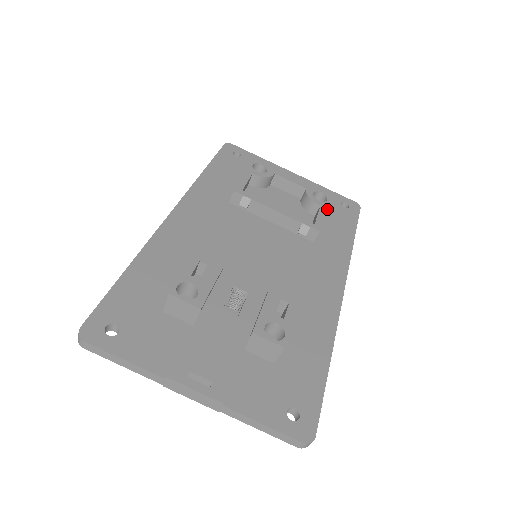
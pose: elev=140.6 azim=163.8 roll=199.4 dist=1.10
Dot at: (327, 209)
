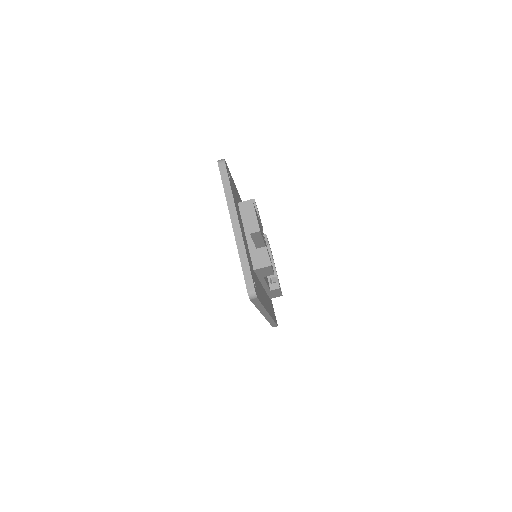
Dot at: occluded
